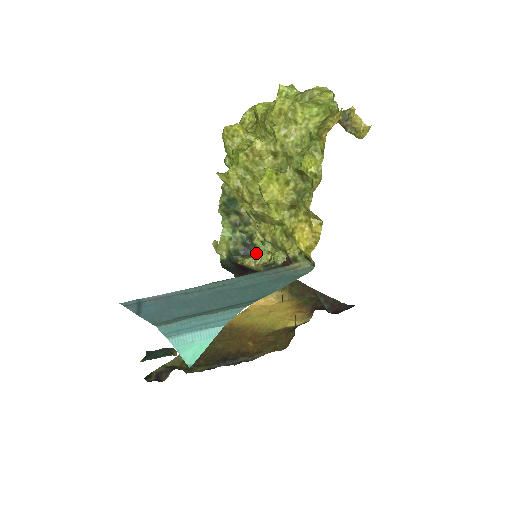
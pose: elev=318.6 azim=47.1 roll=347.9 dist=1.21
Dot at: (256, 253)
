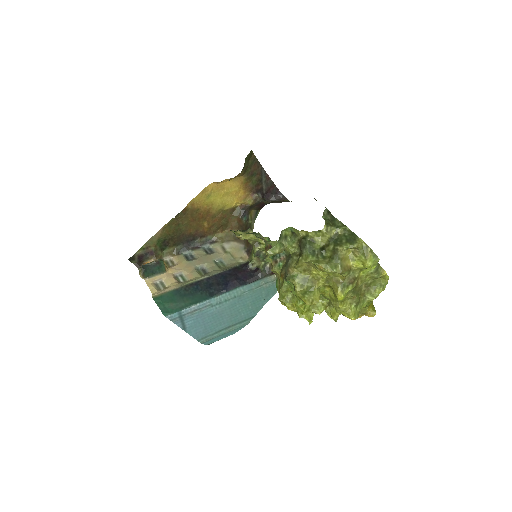
Dot at: (253, 235)
